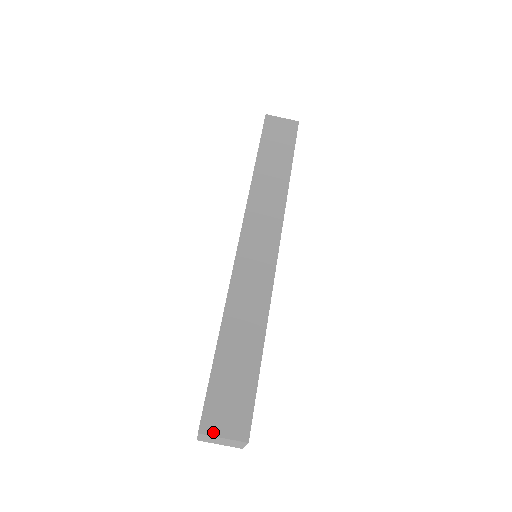
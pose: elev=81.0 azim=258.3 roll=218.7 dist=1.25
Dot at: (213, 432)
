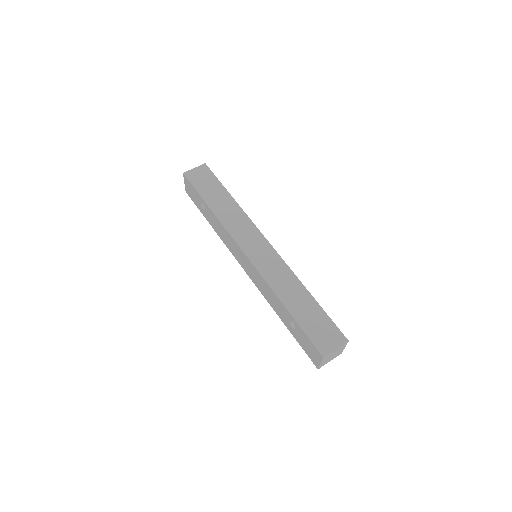
Dot at: (329, 351)
